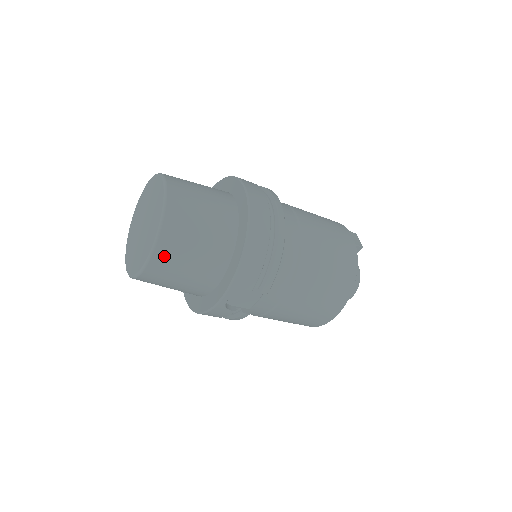
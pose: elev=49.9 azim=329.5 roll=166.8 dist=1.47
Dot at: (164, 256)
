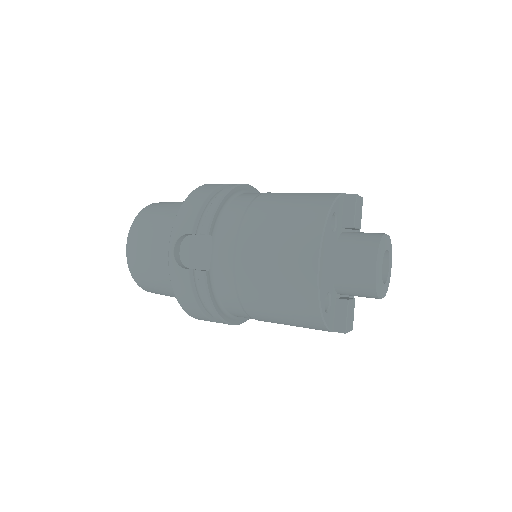
Dot at: (136, 233)
